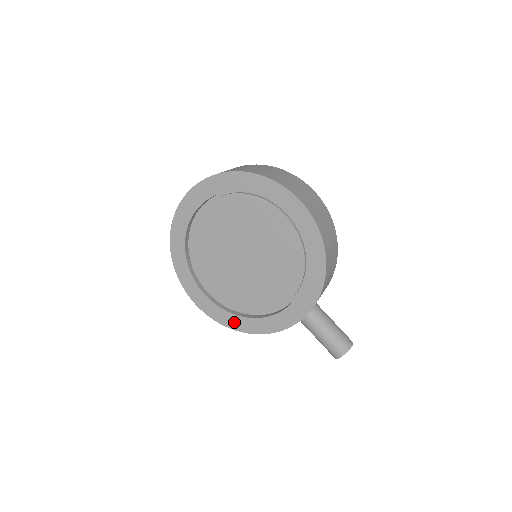
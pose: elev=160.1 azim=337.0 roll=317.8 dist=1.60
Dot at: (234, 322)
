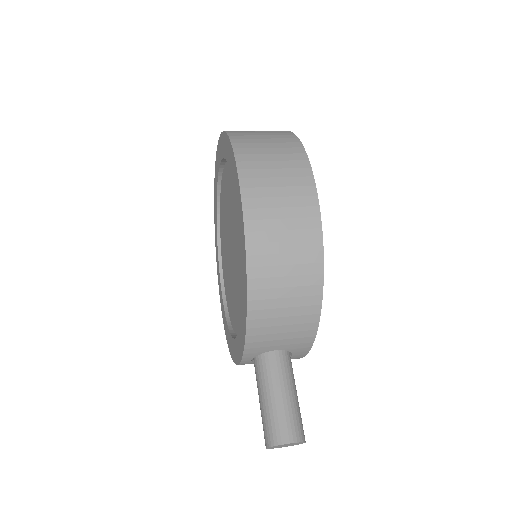
Dot at: (226, 330)
